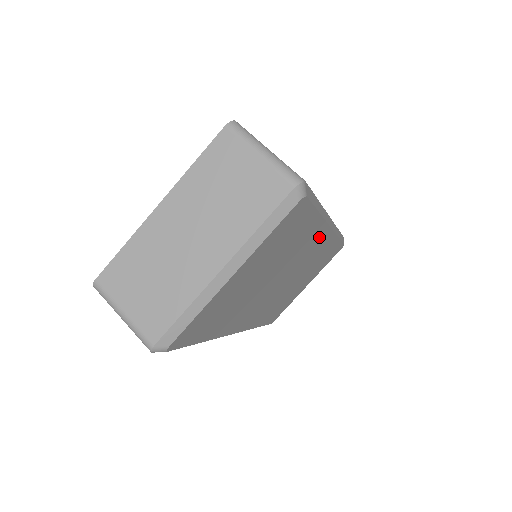
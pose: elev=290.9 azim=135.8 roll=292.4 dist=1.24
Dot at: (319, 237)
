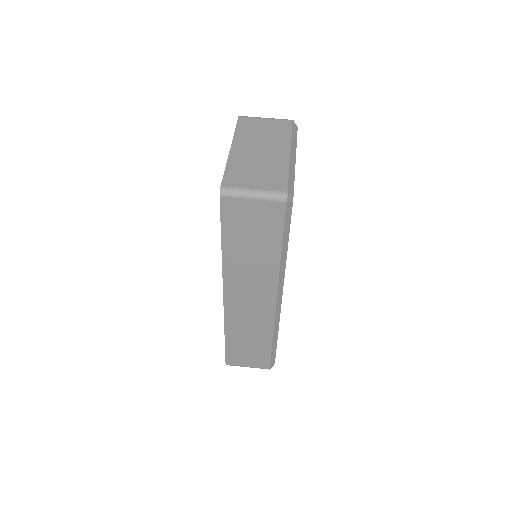
Dot at: occluded
